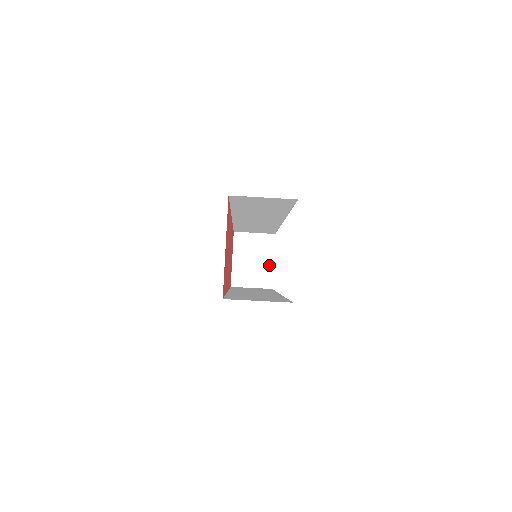
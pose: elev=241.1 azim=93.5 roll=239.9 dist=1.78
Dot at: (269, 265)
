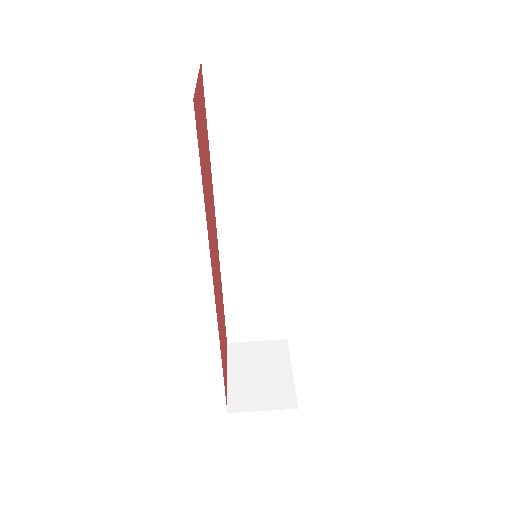
Dot at: (286, 376)
